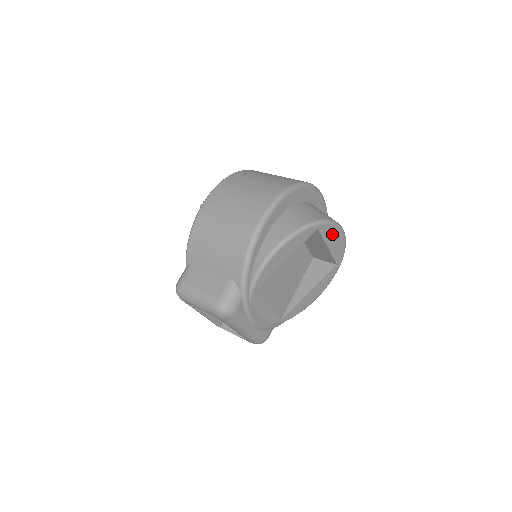
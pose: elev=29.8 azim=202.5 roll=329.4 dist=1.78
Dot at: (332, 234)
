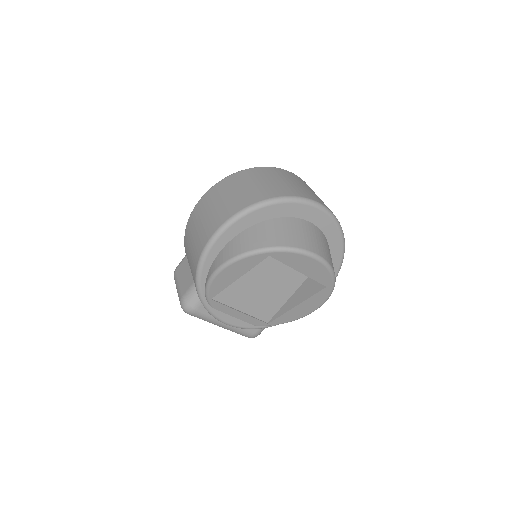
Dot at: (298, 260)
